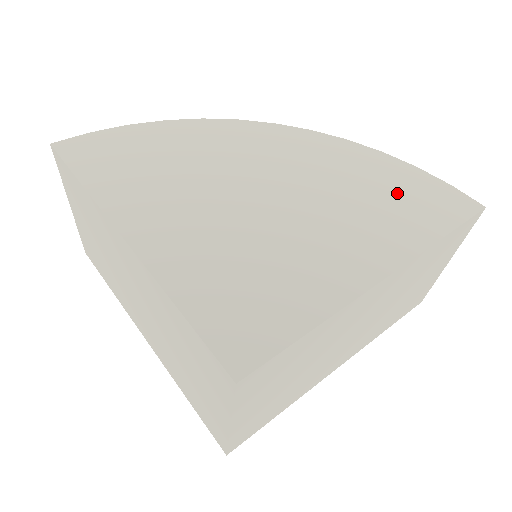
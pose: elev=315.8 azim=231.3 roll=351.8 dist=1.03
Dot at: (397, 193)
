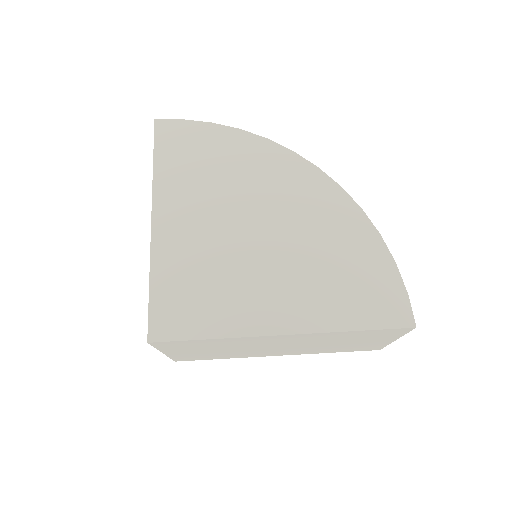
Dot at: (355, 277)
